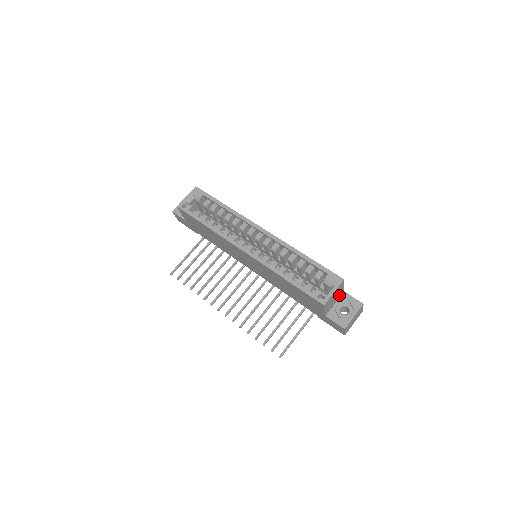
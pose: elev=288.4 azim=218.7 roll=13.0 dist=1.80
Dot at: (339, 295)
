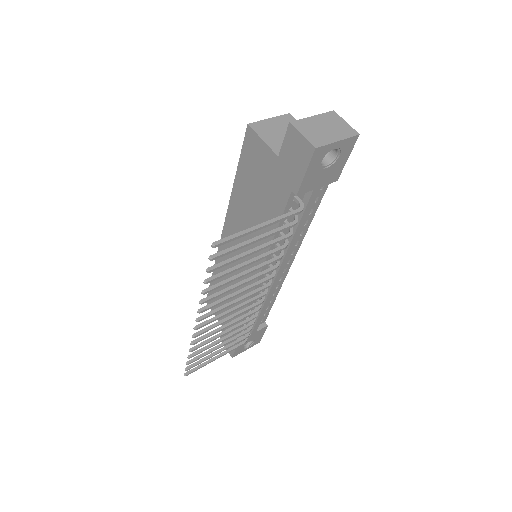
Dot at: occluded
